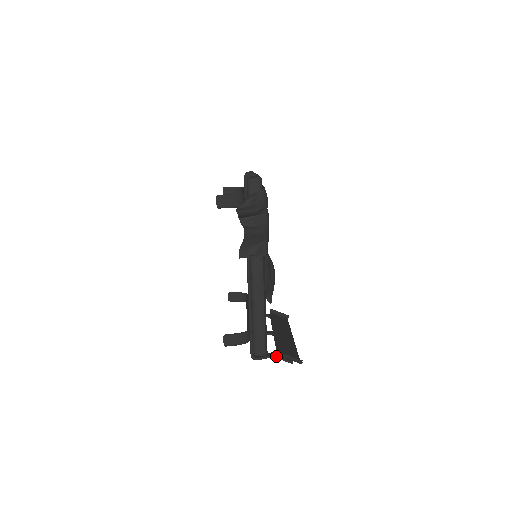
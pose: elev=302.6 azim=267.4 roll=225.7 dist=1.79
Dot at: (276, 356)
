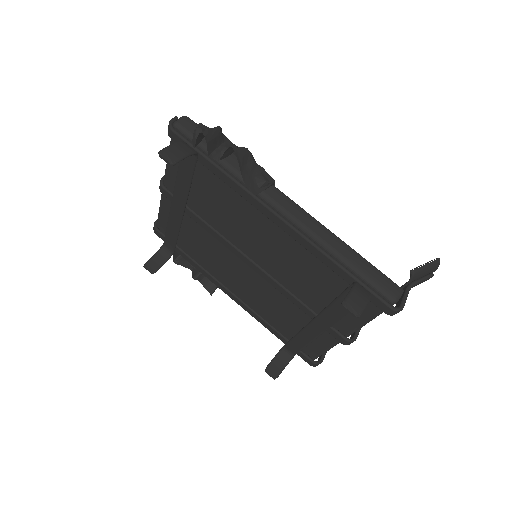
Dot at: (411, 283)
